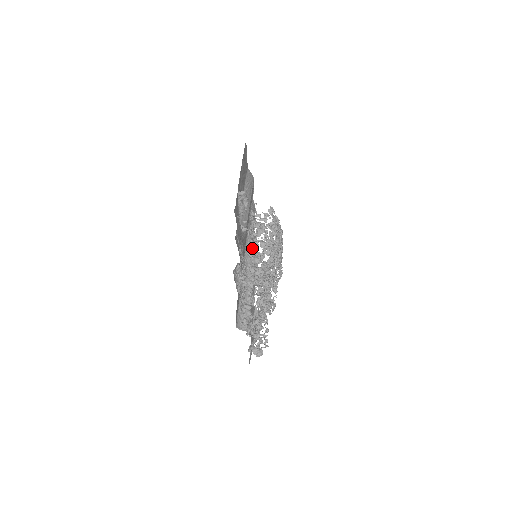
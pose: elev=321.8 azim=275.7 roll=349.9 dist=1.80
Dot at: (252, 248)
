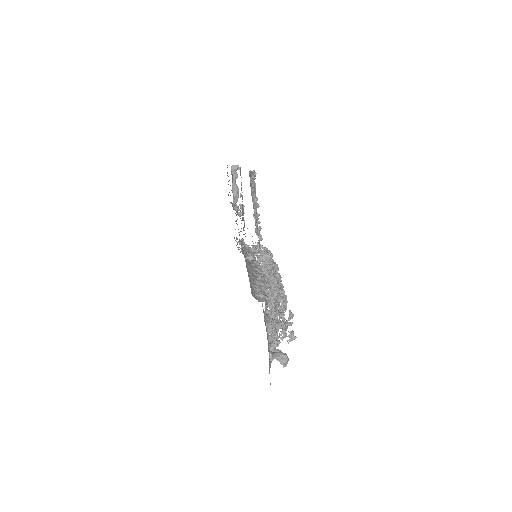
Dot at: (249, 250)
